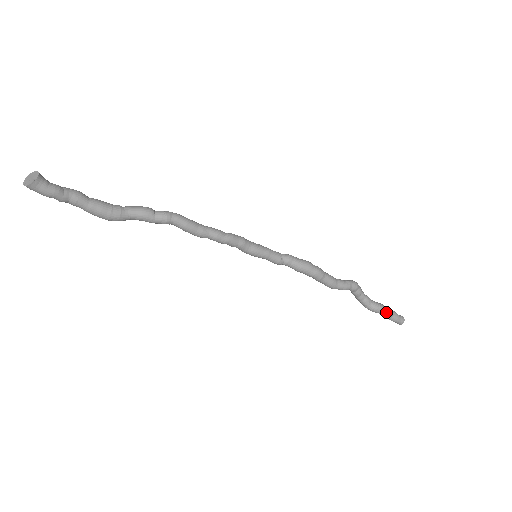
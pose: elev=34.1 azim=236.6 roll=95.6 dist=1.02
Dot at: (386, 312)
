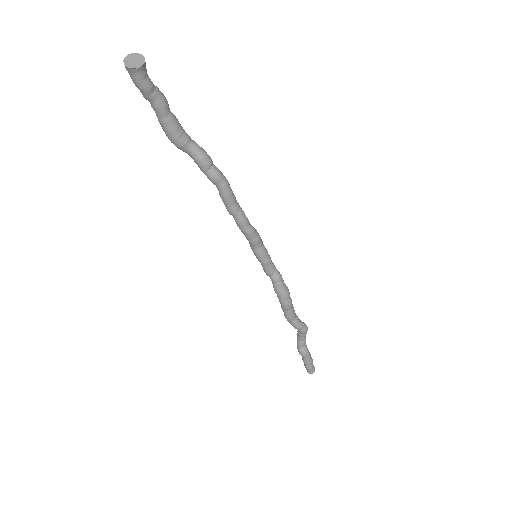
Dot at: (306, 360)
